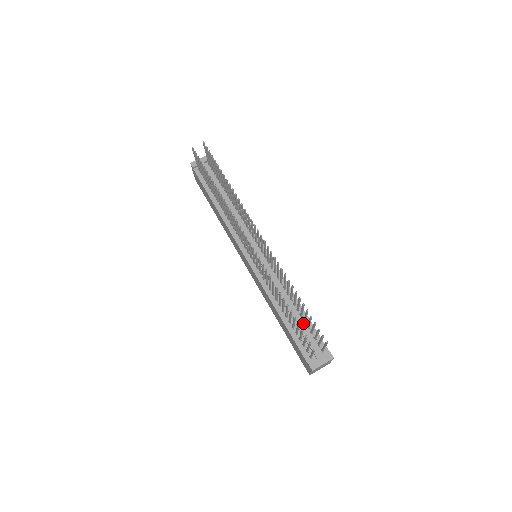
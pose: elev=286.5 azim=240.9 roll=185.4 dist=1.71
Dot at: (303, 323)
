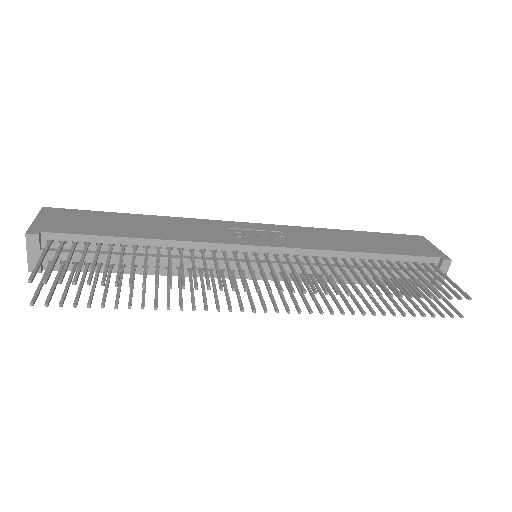
Dot at: (389, 265)
